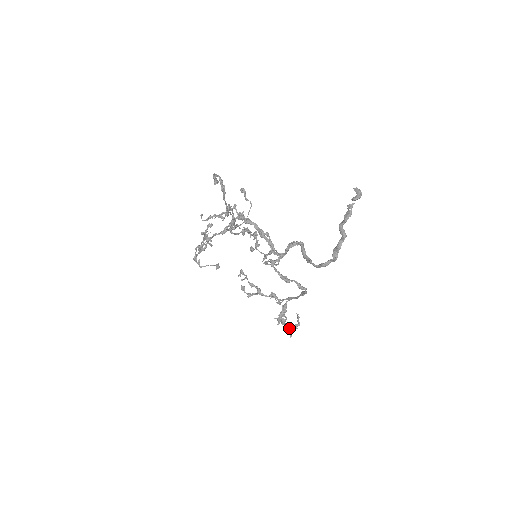
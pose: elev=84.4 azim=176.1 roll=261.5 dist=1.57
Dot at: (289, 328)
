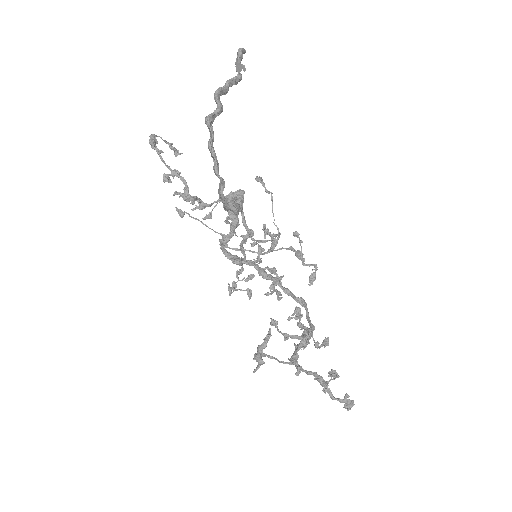
Dot at: occluded
